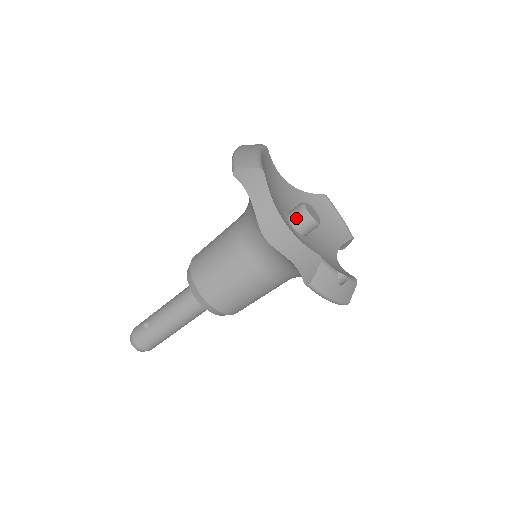
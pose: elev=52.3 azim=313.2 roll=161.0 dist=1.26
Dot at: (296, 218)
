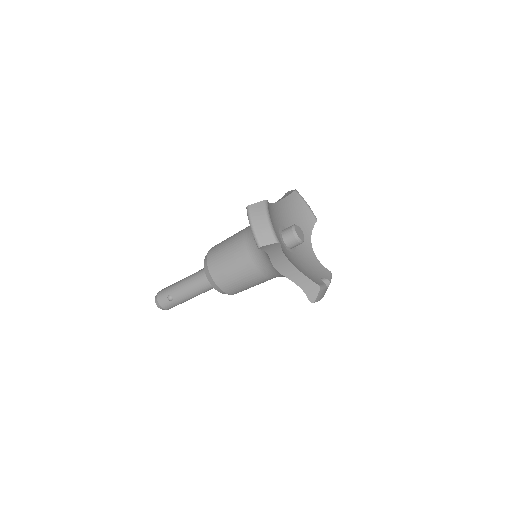
Dot at: (290, 242)
